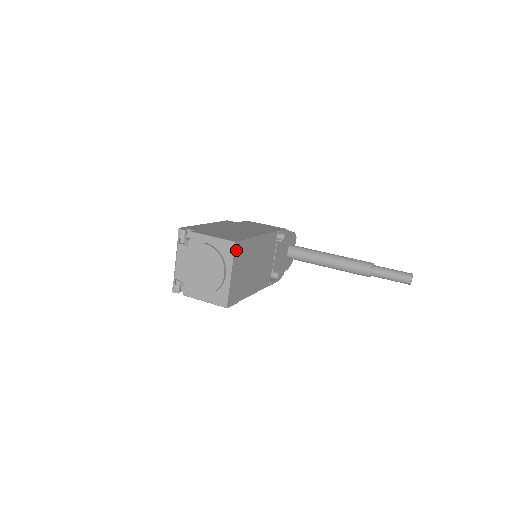
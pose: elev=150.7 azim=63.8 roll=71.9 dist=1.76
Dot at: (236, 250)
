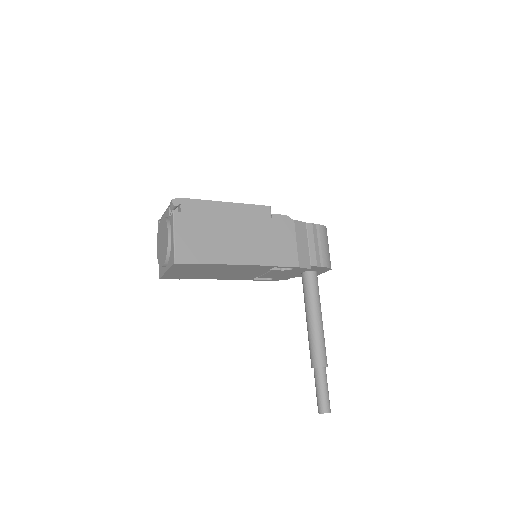
Dot at: (177, 265)
